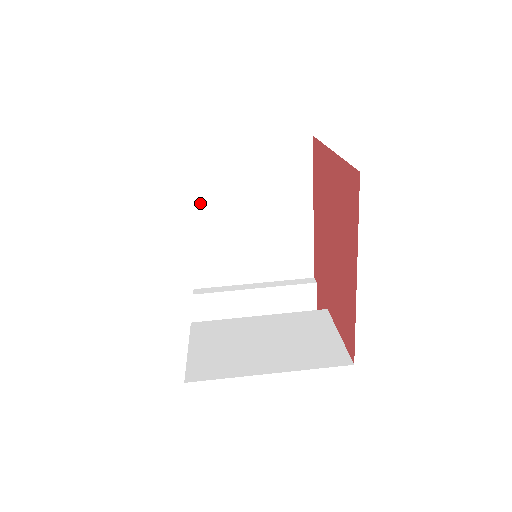
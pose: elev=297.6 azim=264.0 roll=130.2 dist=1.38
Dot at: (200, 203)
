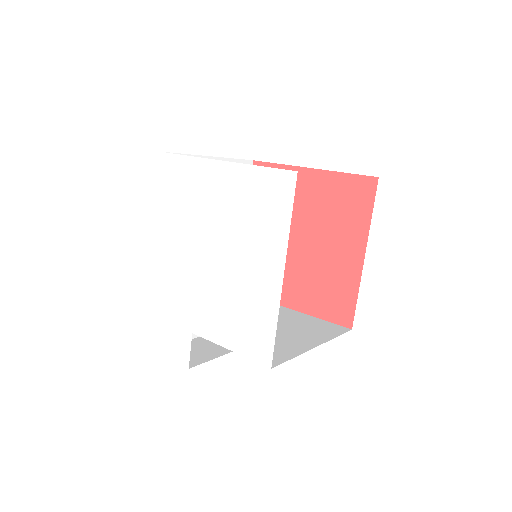
Dot at: occluded
